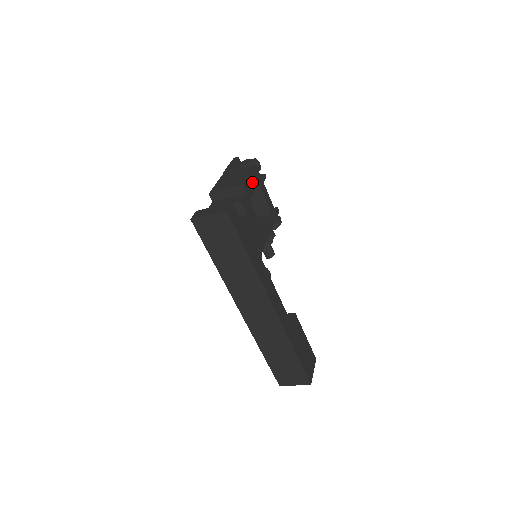
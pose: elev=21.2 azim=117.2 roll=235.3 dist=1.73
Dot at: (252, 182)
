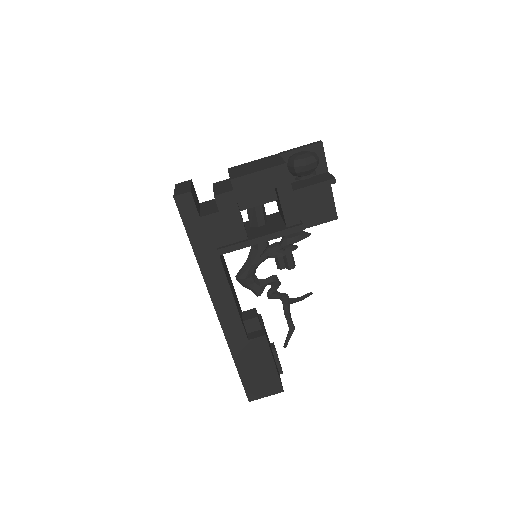
Dot at: (259, 182)
